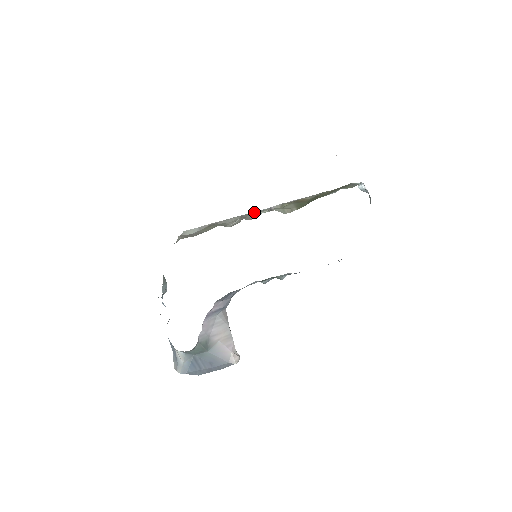
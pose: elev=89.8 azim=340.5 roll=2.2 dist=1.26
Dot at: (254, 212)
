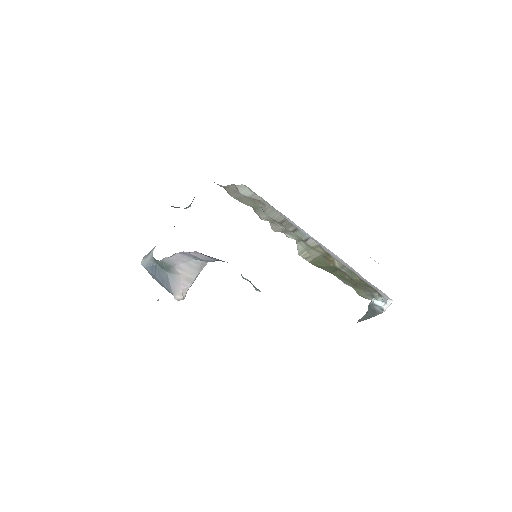
Dot at: (296, 227)
